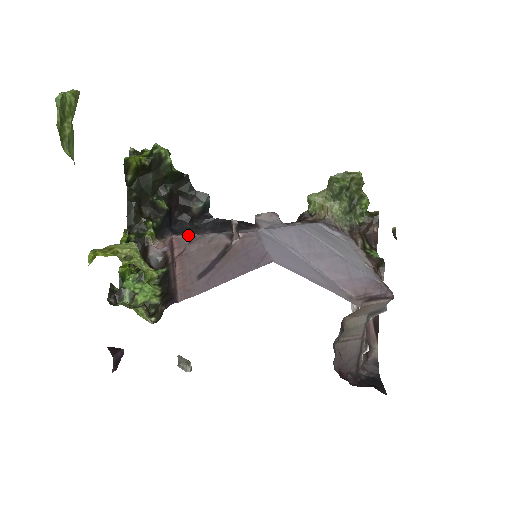
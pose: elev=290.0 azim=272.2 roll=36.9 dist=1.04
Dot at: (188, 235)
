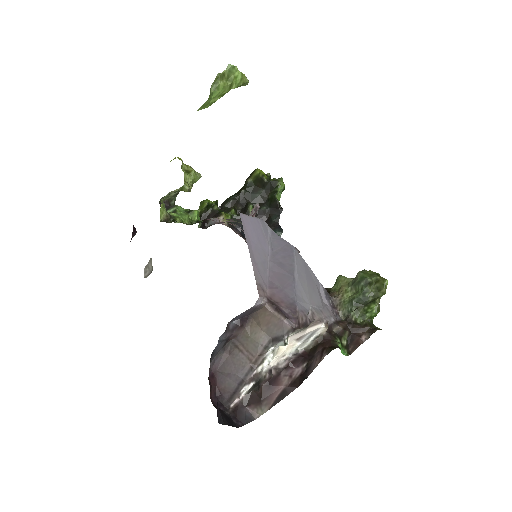
Dot at: occluded
